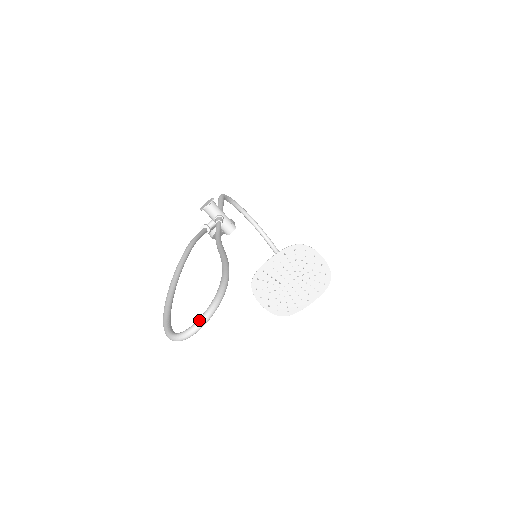
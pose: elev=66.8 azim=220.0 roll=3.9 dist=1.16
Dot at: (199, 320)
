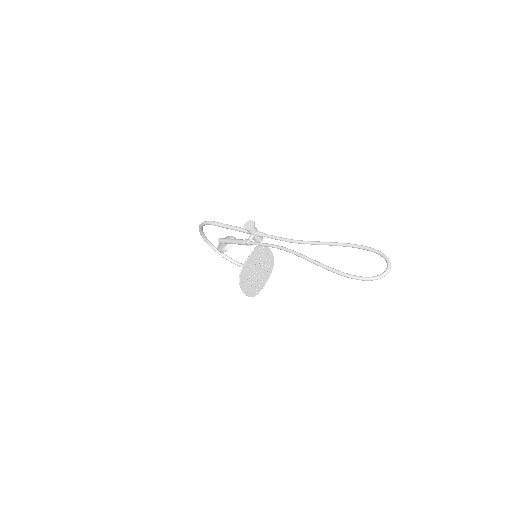
Dot at: (390, 264)
